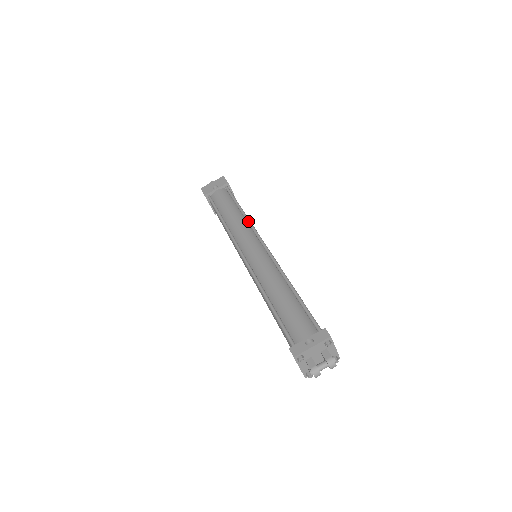
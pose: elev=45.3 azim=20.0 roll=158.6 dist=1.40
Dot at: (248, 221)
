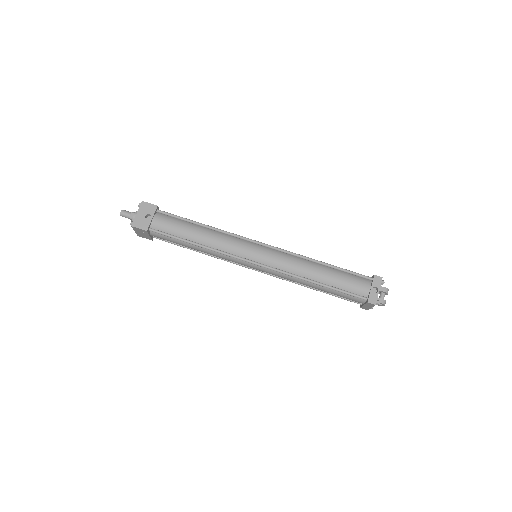
Dot at: (226, 232)
